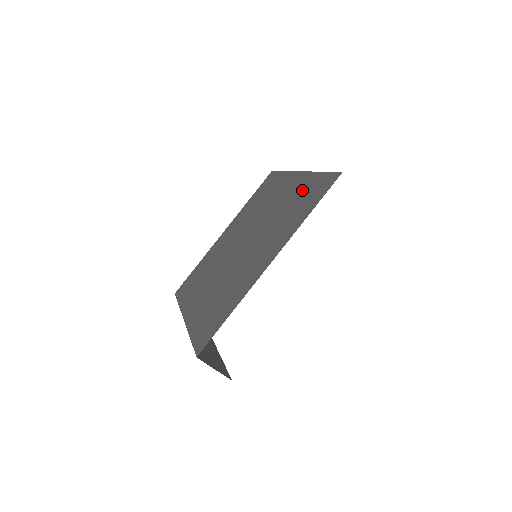
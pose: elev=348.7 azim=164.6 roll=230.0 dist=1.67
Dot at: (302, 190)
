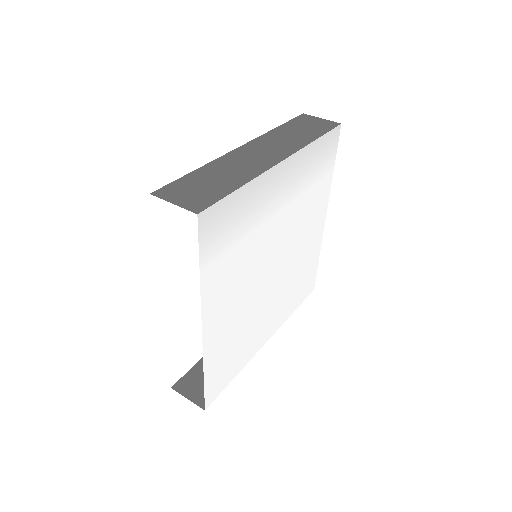
Dot at: occluded
